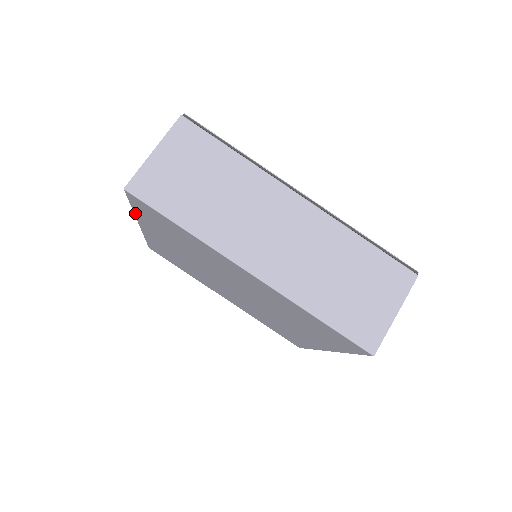
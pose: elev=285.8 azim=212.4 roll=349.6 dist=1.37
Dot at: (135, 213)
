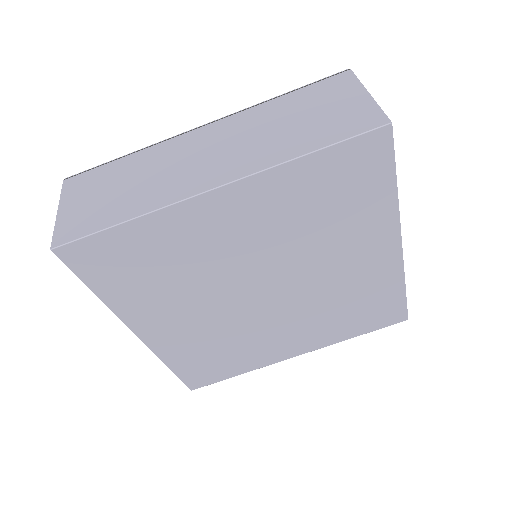
Dot at: (105, 302)
